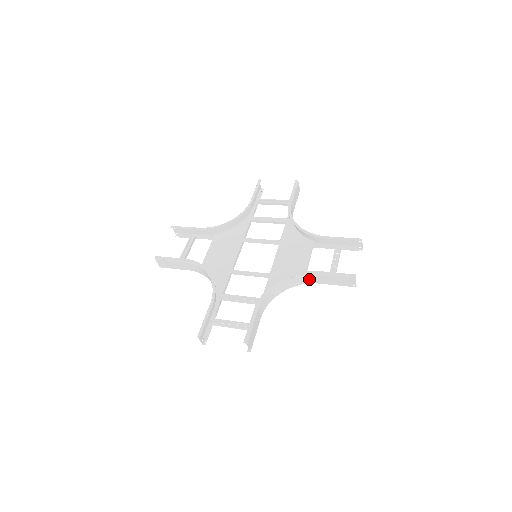
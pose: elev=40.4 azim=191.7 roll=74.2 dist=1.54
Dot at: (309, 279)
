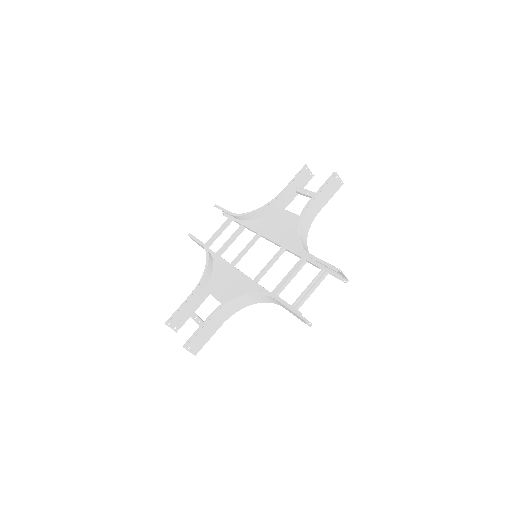
Dot at: (311, 213)
